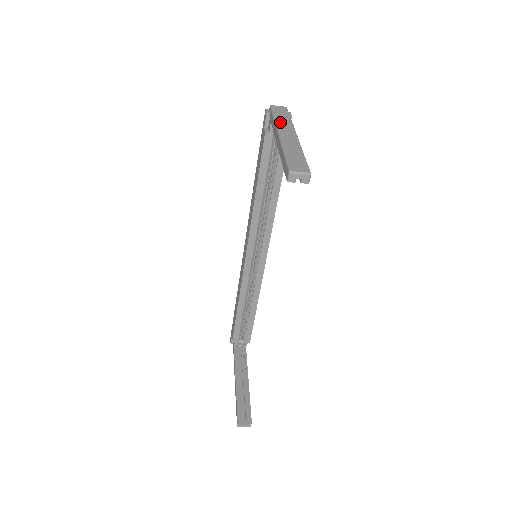
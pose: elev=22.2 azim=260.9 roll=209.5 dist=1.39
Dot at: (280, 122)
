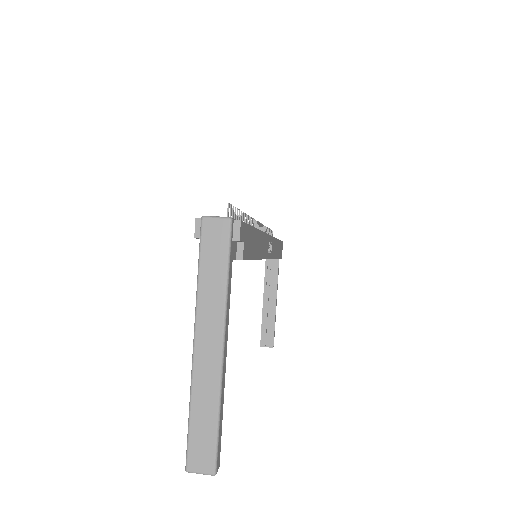
Dot at: (204, 298)
